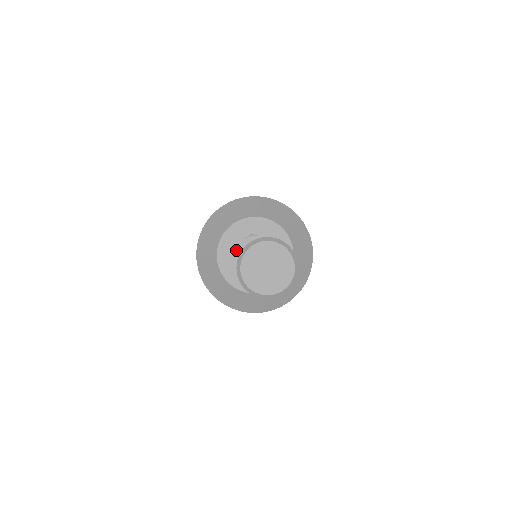
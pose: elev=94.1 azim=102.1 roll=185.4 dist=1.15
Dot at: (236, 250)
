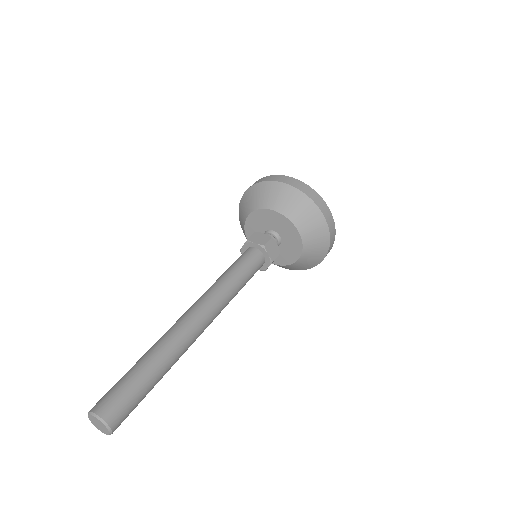
Dot at: (247, 242)
